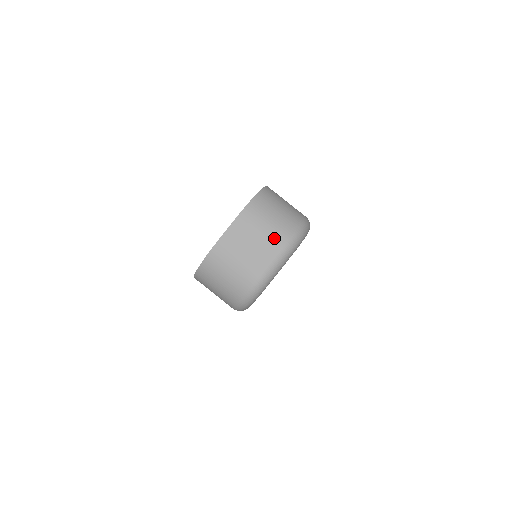
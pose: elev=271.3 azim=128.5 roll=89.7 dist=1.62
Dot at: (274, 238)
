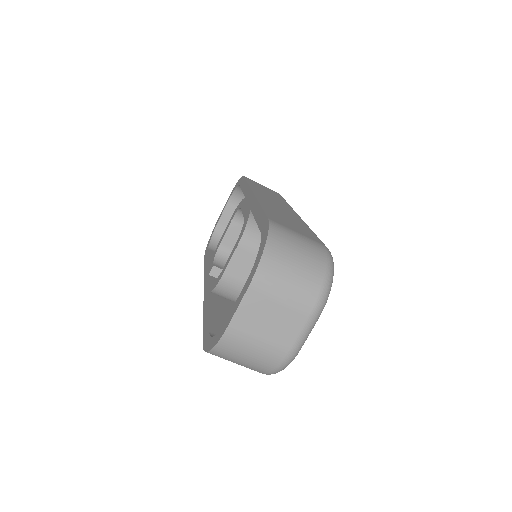
Dot at: (298, 305)
